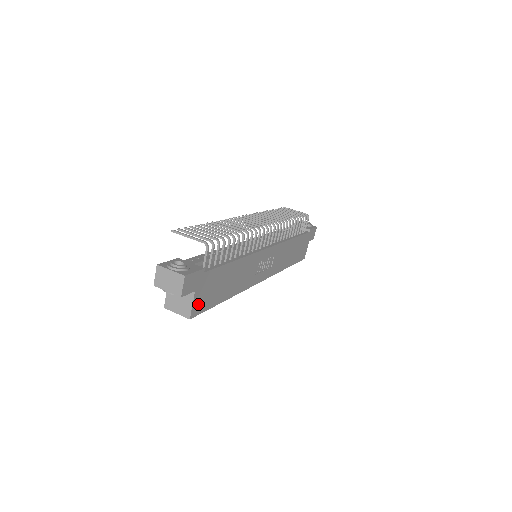
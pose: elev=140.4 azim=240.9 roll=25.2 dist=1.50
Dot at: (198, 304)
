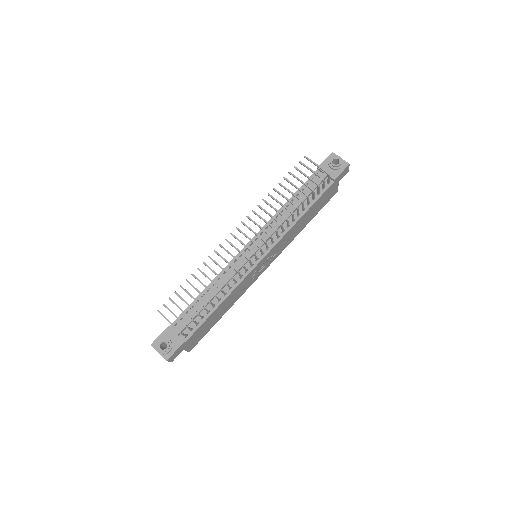
Dot at: (192, 345)
